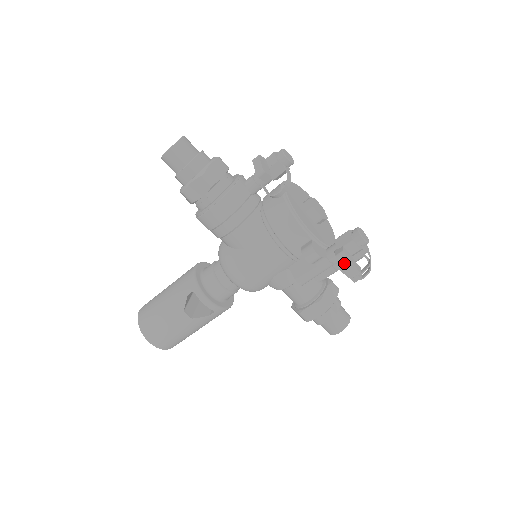
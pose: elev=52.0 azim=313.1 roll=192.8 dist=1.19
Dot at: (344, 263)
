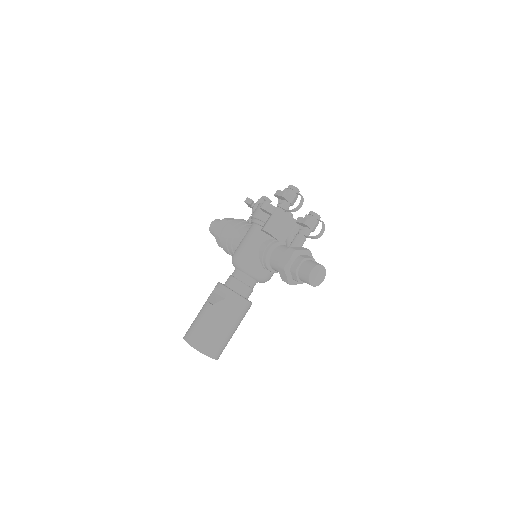
Dot at: (278, 194)
